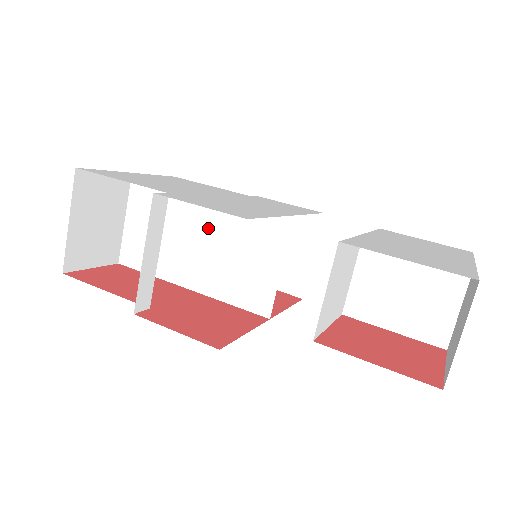
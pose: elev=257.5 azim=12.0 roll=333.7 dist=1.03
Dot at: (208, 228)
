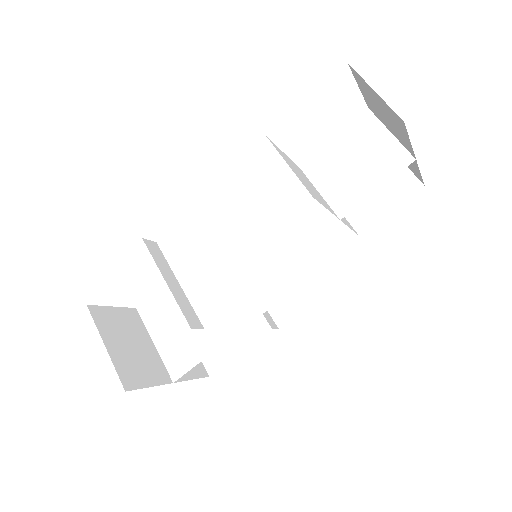
Dot at: (212, 279)
